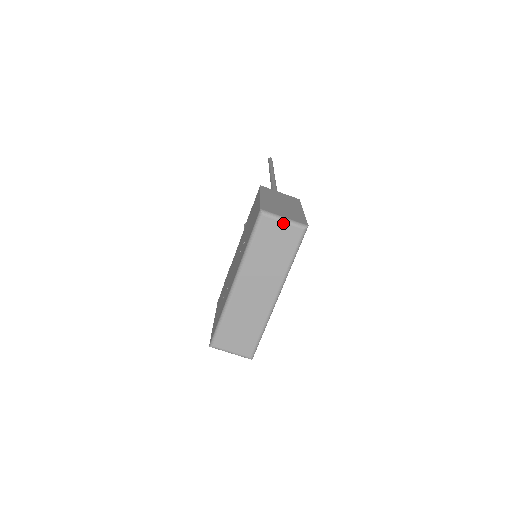
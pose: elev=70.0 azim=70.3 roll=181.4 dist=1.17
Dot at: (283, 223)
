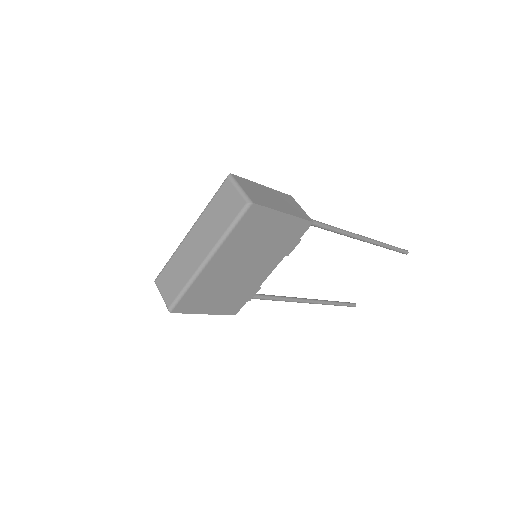
Dot at: (236, 190)
